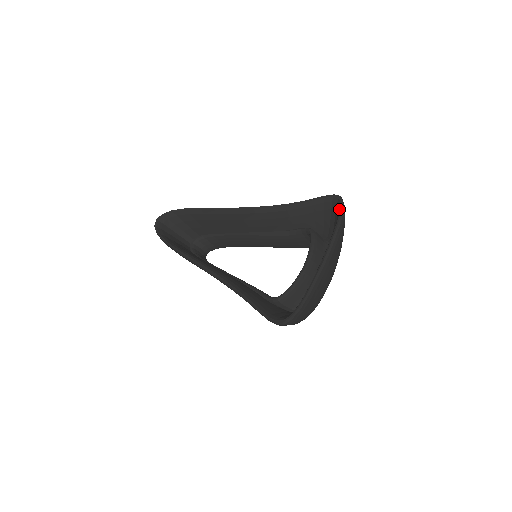
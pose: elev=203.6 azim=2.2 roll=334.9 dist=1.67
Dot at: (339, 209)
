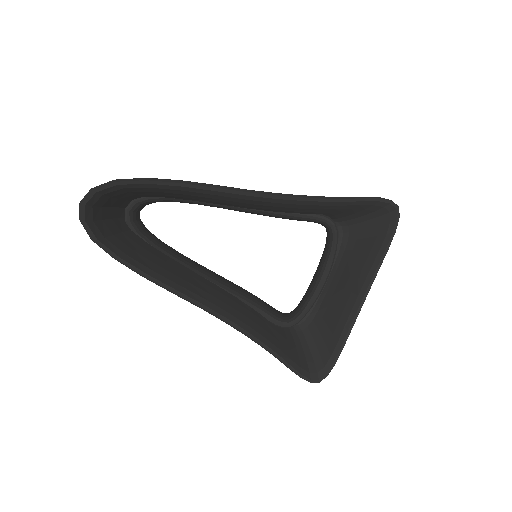
Dot at: (392, 226)
